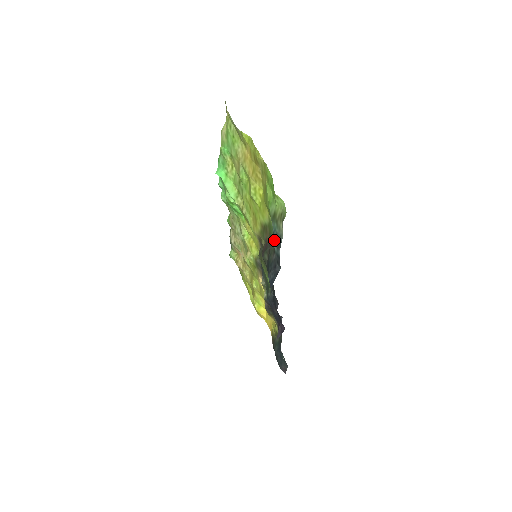
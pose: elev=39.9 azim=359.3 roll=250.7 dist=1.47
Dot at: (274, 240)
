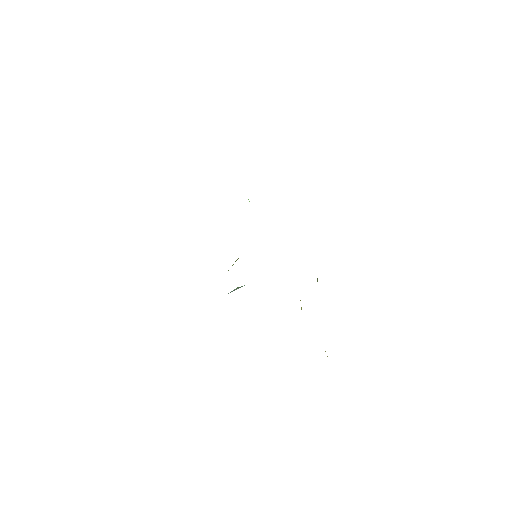
Dot at: occluded
